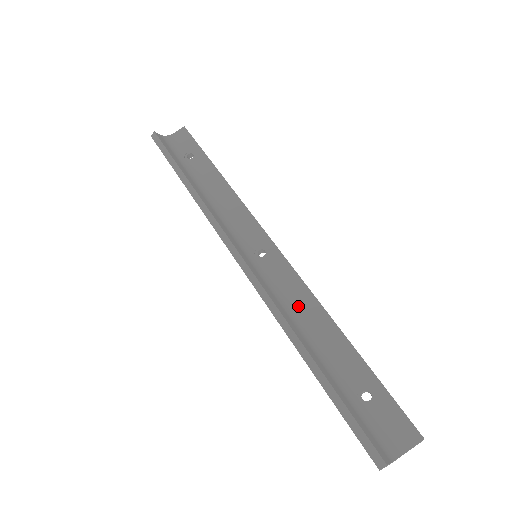
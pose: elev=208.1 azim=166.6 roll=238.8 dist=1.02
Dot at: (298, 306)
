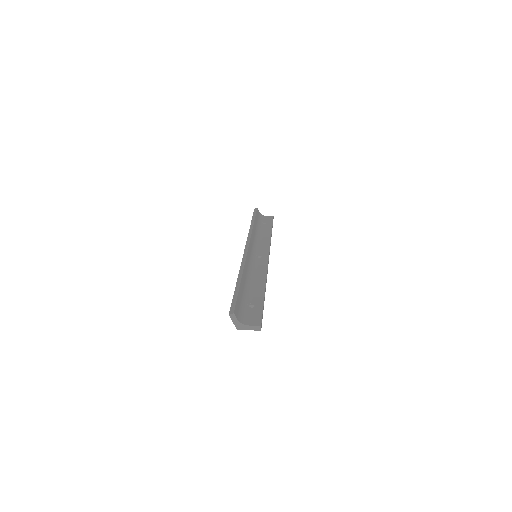
Dot at: (256, 274)
